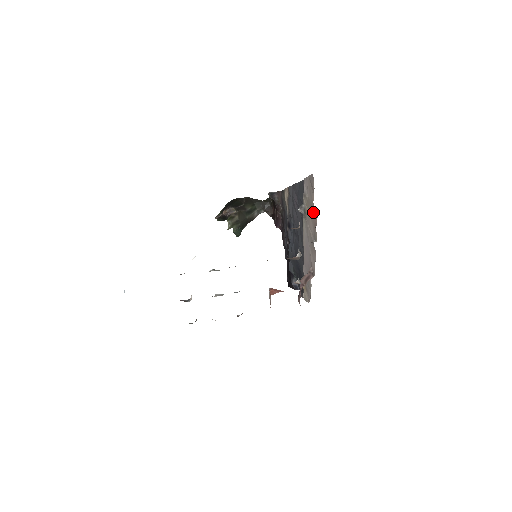
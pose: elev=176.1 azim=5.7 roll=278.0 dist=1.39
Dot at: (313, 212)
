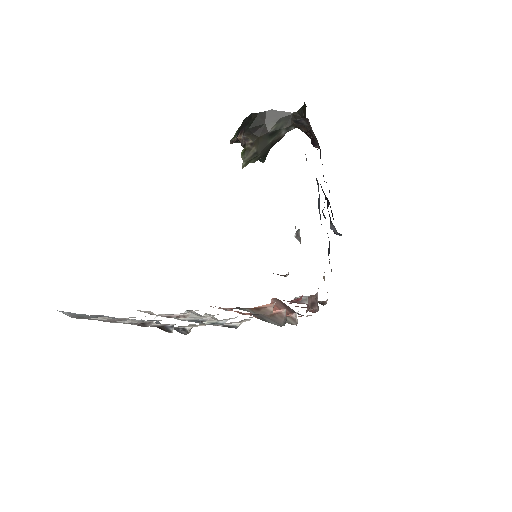
Dot at: occluded
